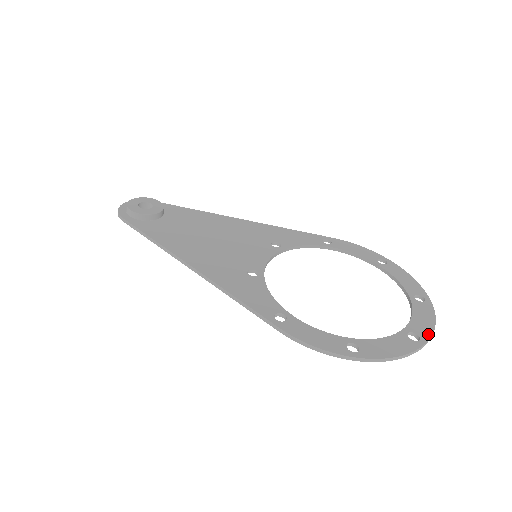
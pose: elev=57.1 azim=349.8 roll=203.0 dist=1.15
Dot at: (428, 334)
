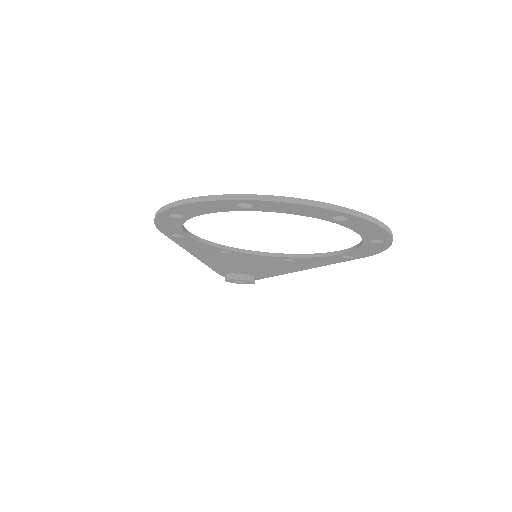
Dot at: (266, 196)
